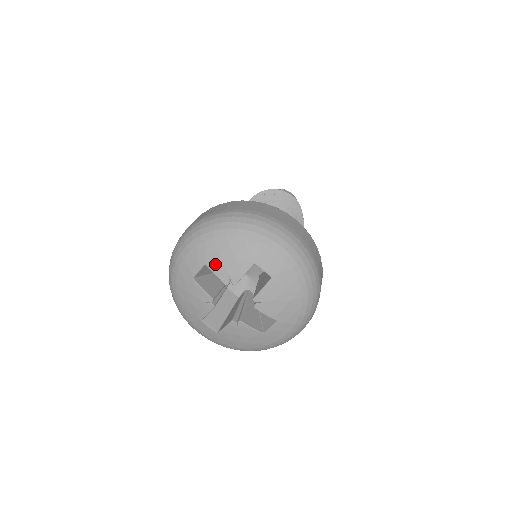
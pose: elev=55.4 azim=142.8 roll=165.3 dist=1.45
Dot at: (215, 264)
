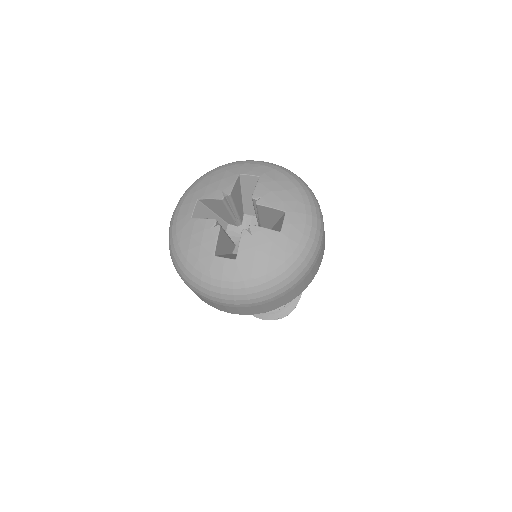
Dot at: (206, 193)
